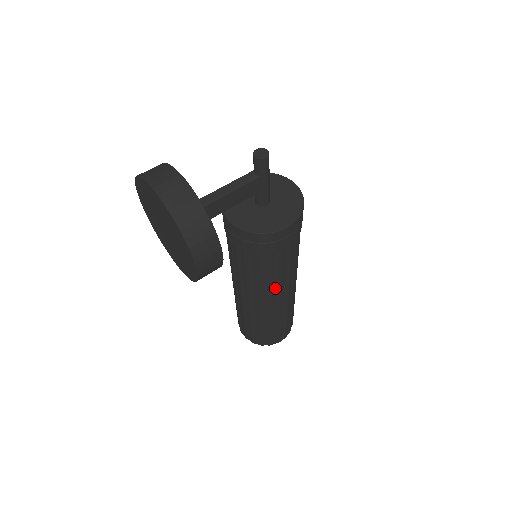
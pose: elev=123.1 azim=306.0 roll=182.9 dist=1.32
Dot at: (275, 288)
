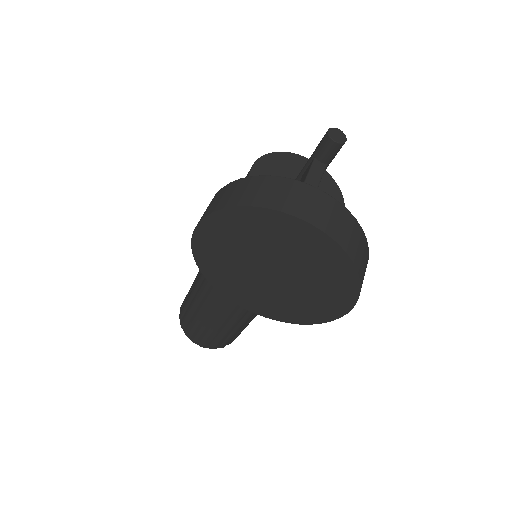
Dot at: occluded
